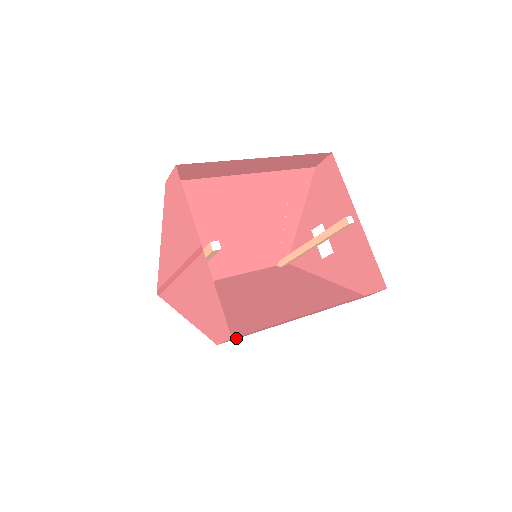
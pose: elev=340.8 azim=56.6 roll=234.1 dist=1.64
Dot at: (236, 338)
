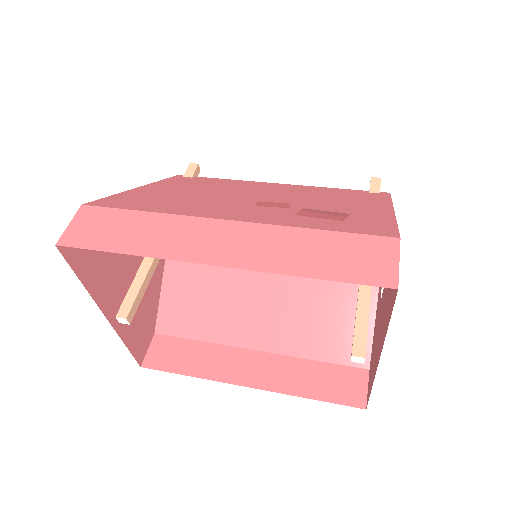
Dot at: (168, 343)
